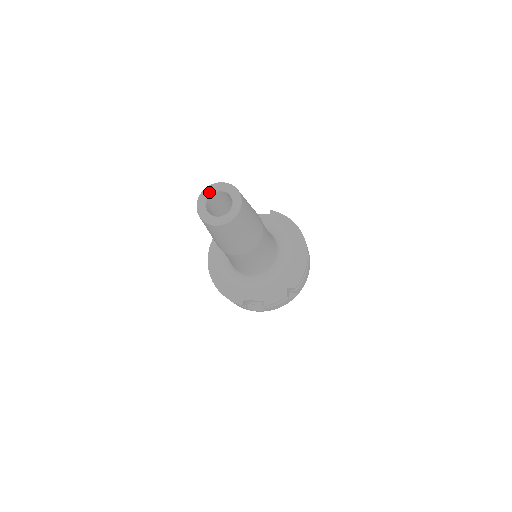
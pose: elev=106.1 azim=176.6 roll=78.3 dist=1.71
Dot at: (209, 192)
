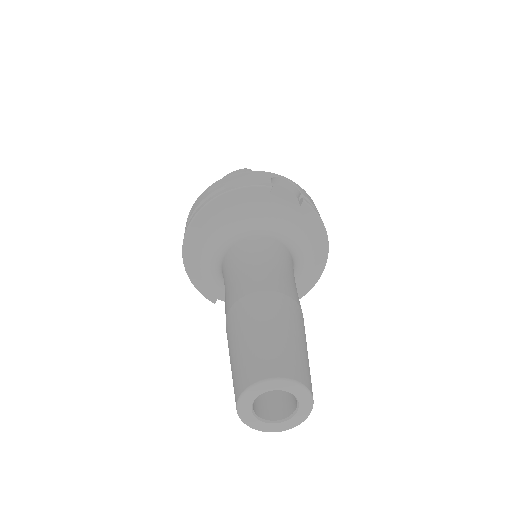
Dot at: (268, 389)
